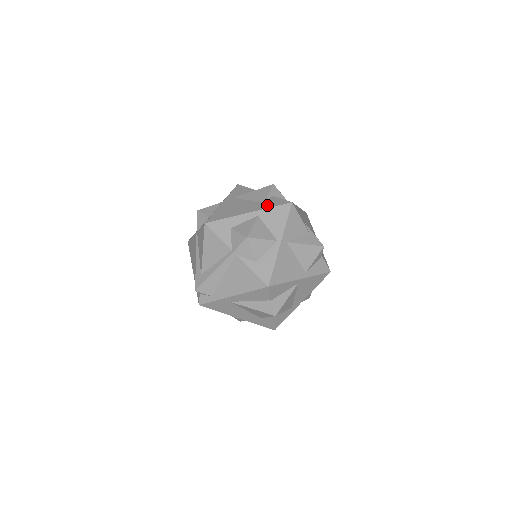
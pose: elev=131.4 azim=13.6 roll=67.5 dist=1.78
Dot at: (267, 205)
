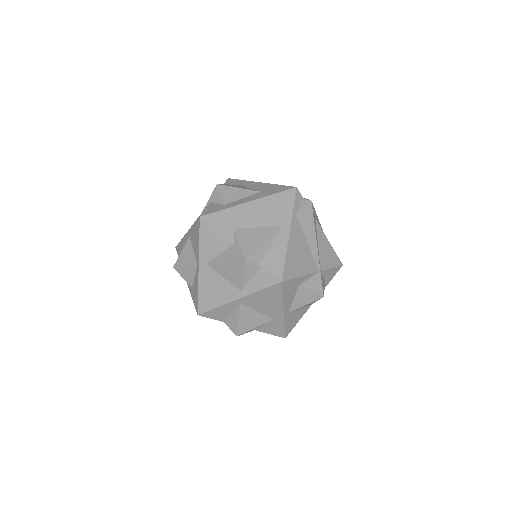
Dot at: occluded
